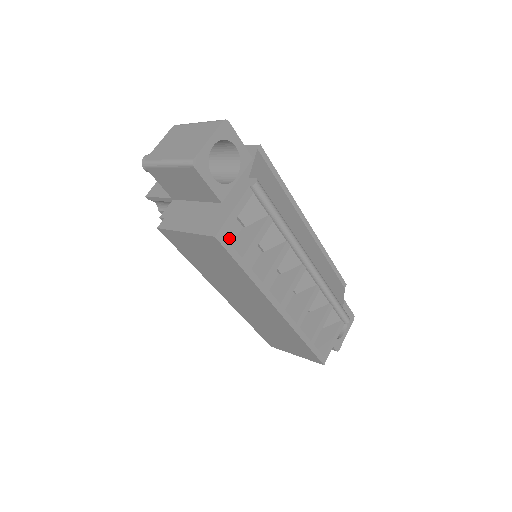
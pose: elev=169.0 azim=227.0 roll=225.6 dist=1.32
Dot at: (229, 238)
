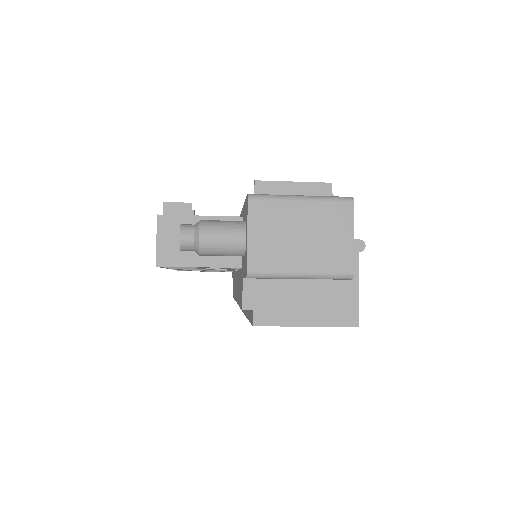
Dot at: occluded
